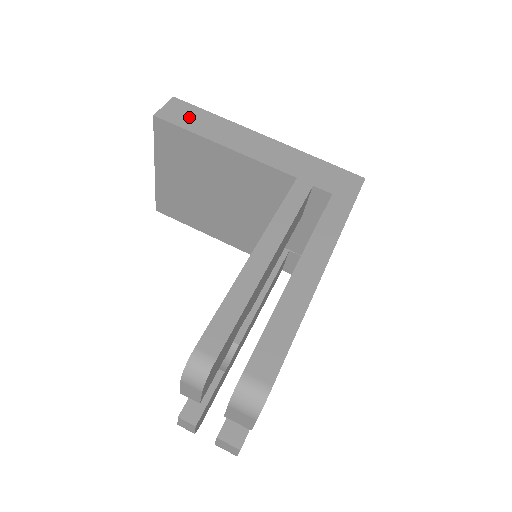
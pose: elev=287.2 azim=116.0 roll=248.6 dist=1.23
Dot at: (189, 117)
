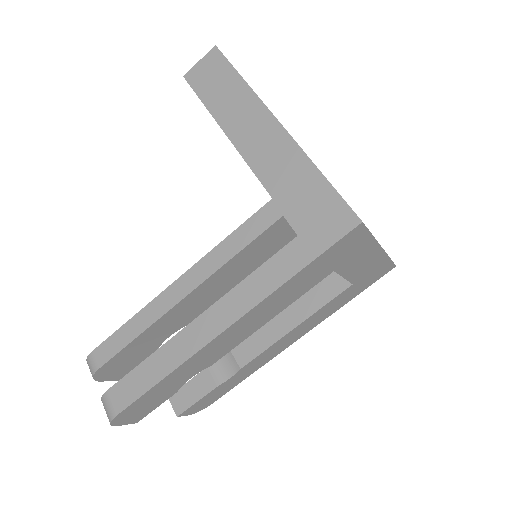
Dot at: (214, 81)
